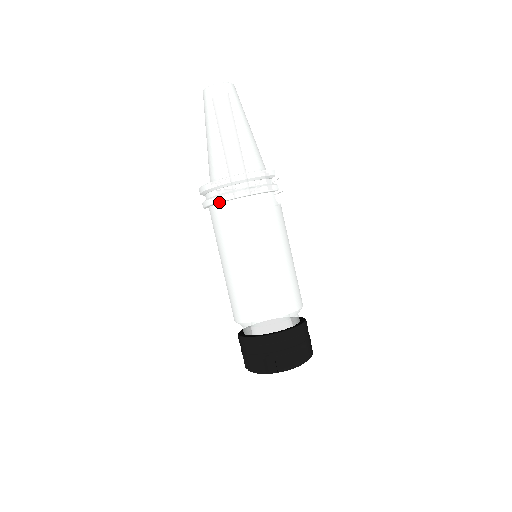
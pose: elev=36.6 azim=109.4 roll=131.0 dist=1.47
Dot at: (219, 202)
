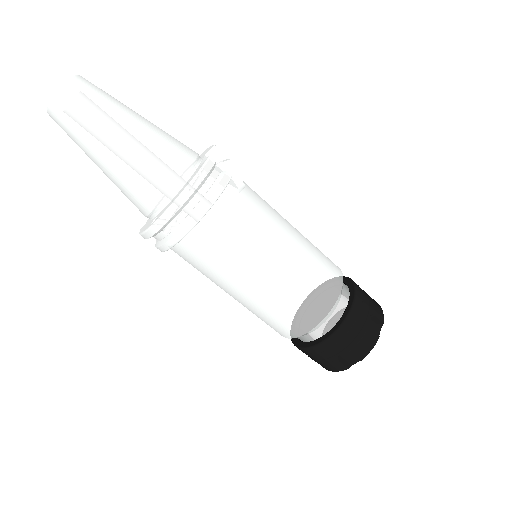
Dot at: occluded
